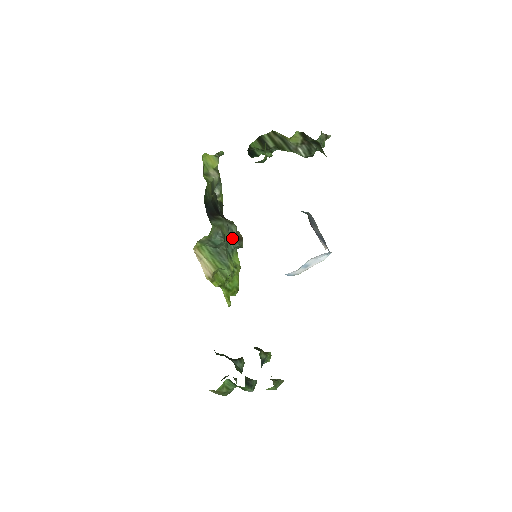
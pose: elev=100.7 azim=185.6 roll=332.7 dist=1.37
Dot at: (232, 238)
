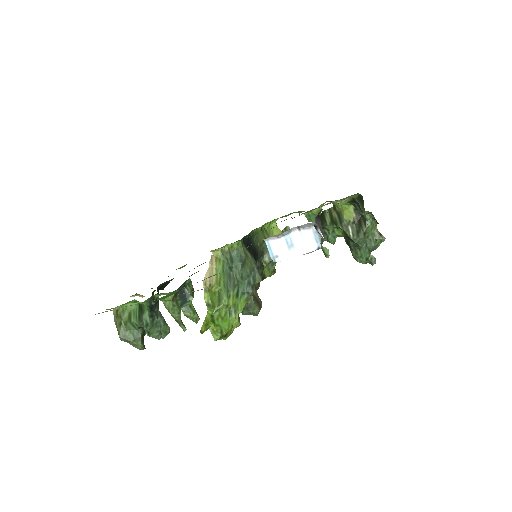
Dot at: (250, 280)
